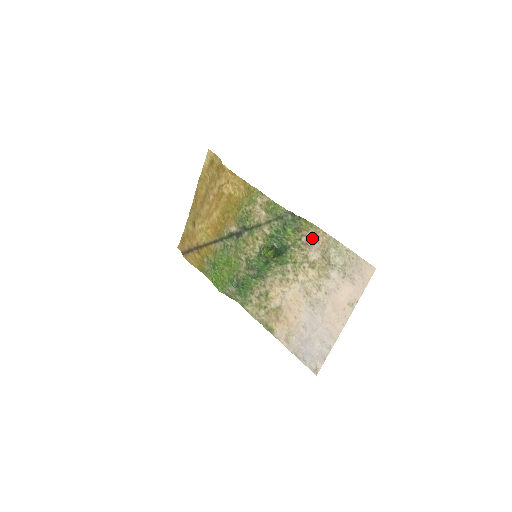
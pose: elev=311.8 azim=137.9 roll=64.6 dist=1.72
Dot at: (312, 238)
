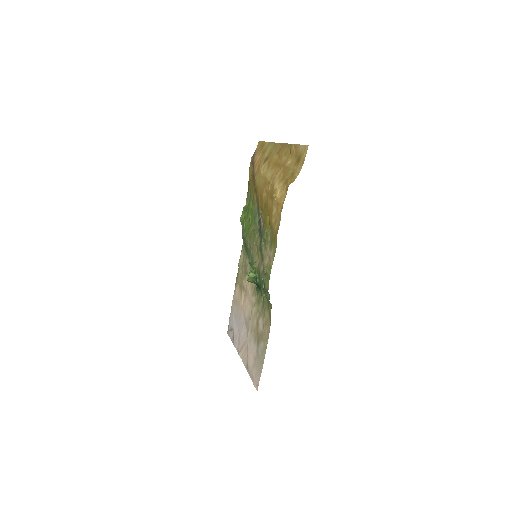
Dot at: (266, 321)
